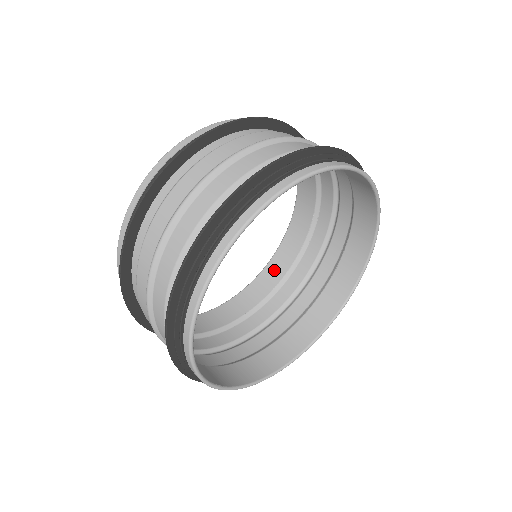
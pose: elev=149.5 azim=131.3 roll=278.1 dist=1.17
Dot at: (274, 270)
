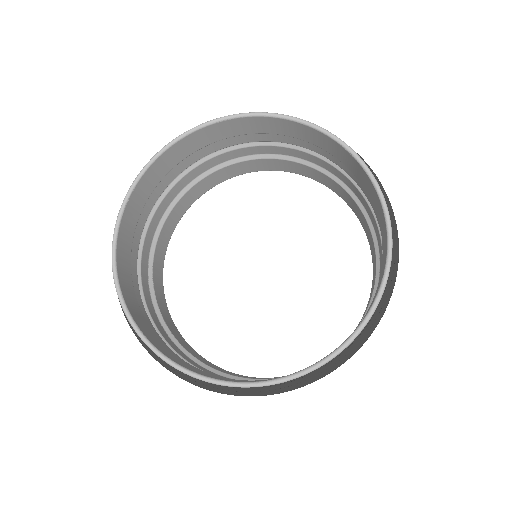
Dot at: occluded
